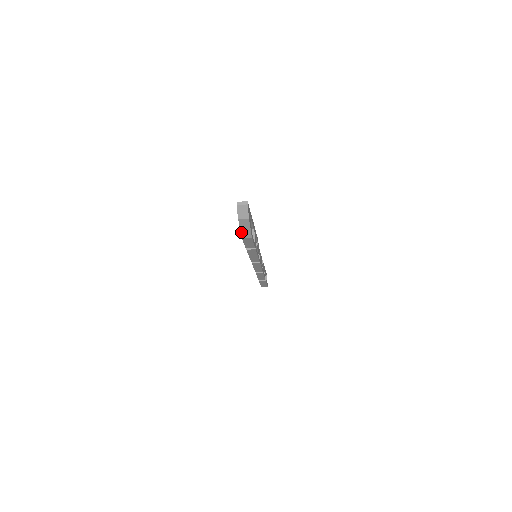
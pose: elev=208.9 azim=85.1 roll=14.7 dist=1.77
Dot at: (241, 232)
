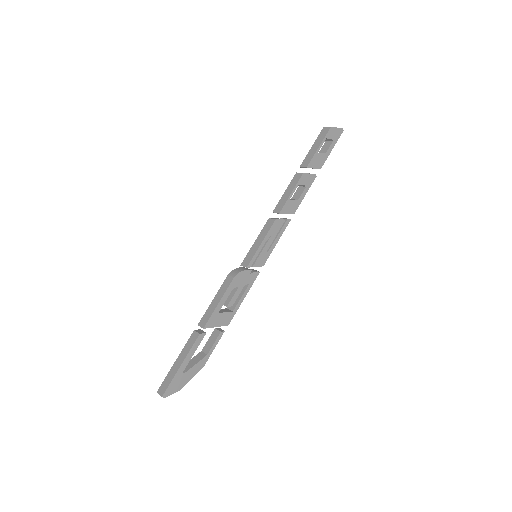
Dot at: occluded
